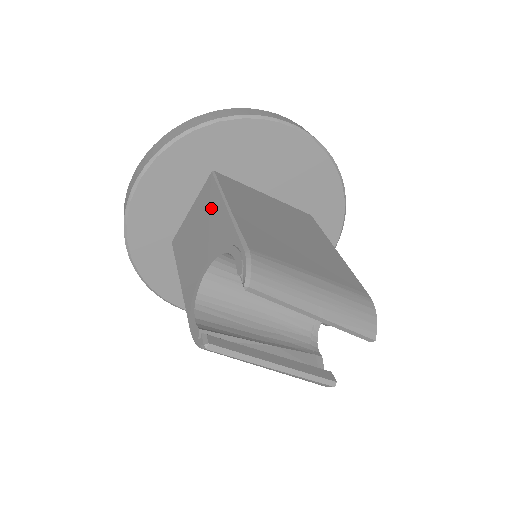
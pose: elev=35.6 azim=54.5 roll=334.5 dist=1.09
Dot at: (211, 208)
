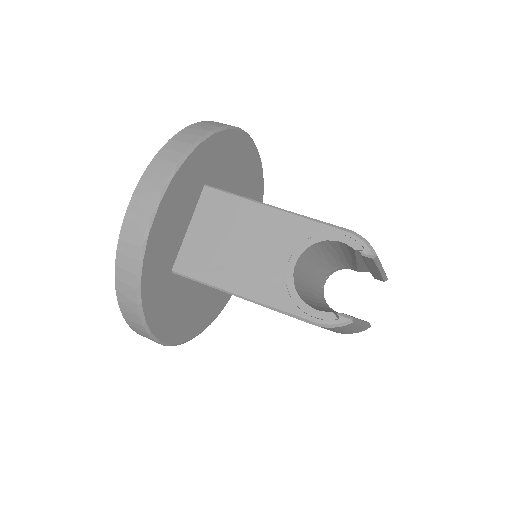
Dot at: (242, 216)
